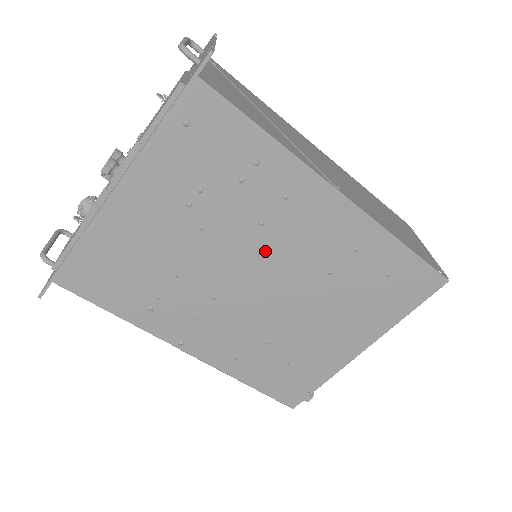
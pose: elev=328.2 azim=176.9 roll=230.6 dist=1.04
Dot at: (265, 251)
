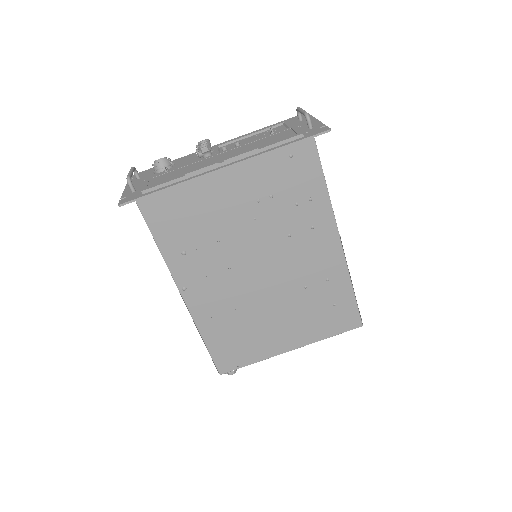
Dot at: (280, 253)
